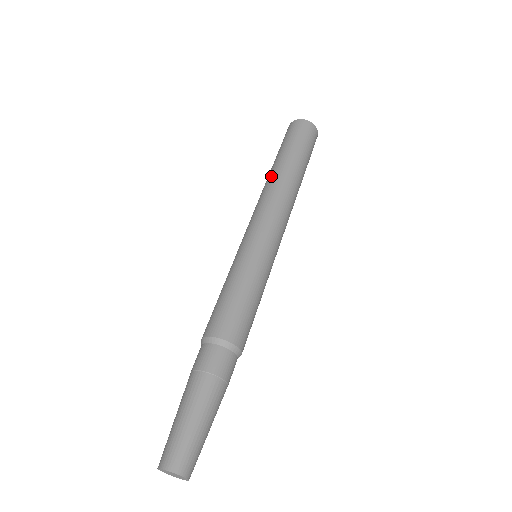
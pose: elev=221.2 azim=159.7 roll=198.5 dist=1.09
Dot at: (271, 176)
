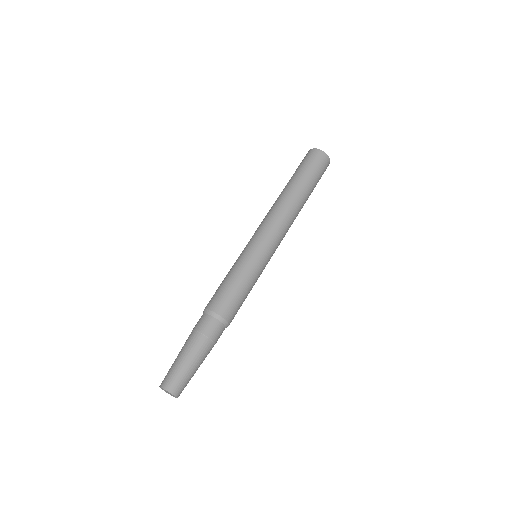
Dot at: (278, 197)
